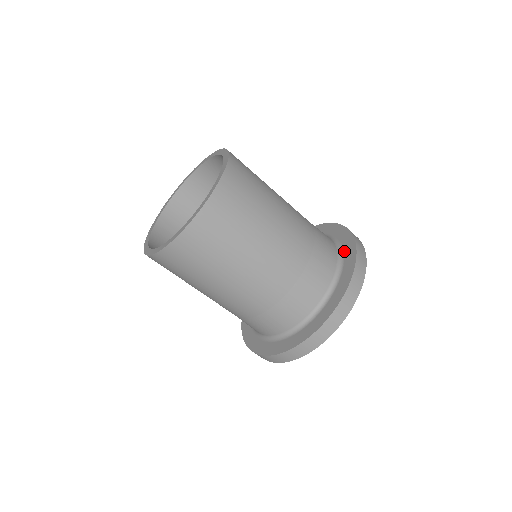
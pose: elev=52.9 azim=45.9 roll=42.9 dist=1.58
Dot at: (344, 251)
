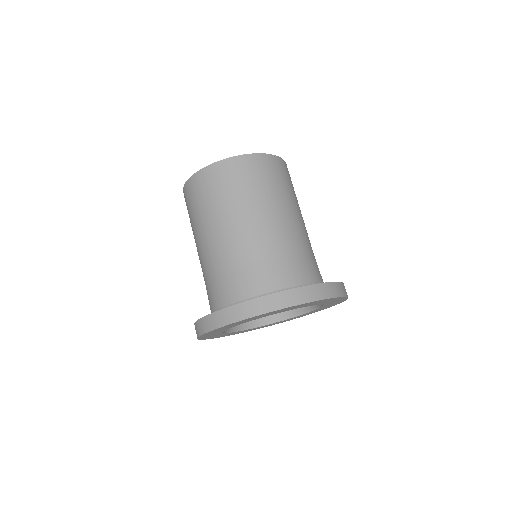
Dot at: occluded
